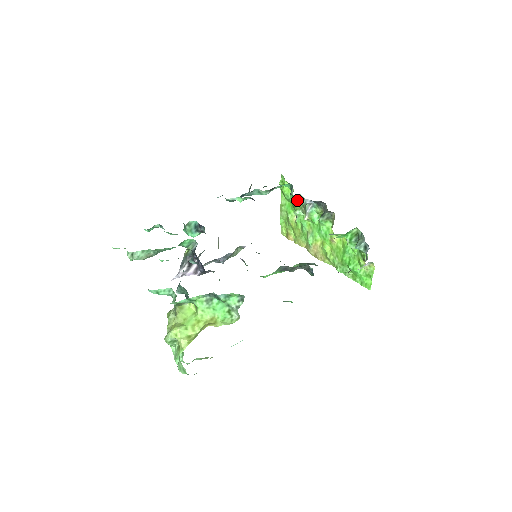
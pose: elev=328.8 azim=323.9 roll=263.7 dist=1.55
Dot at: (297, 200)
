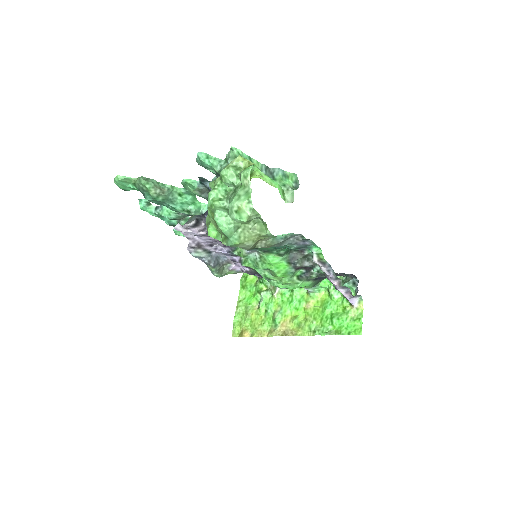
Dot at: occluded
